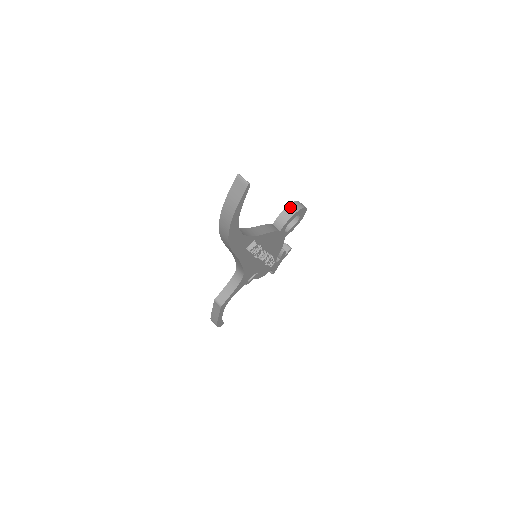
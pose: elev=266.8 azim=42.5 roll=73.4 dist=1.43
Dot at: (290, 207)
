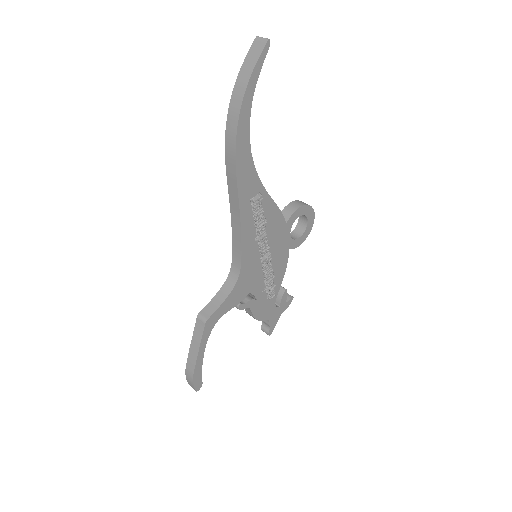
Dot at: (297, 201)
